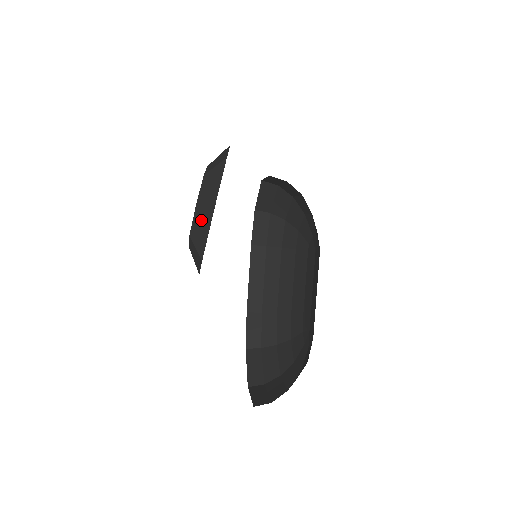
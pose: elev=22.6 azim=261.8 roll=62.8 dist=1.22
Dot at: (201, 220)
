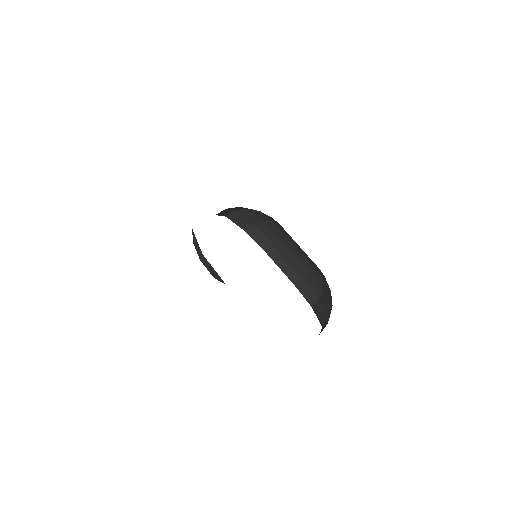
Dot at: (208, 266)
